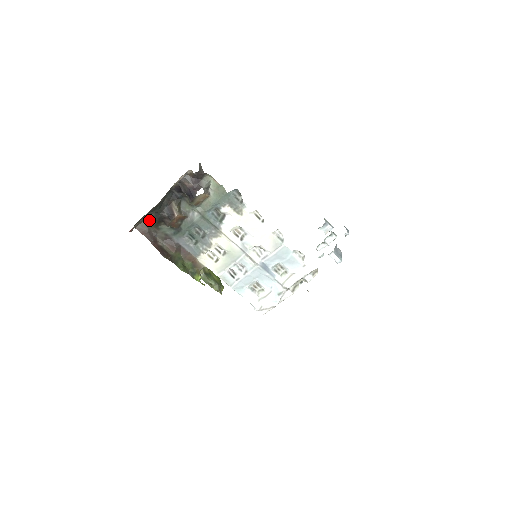
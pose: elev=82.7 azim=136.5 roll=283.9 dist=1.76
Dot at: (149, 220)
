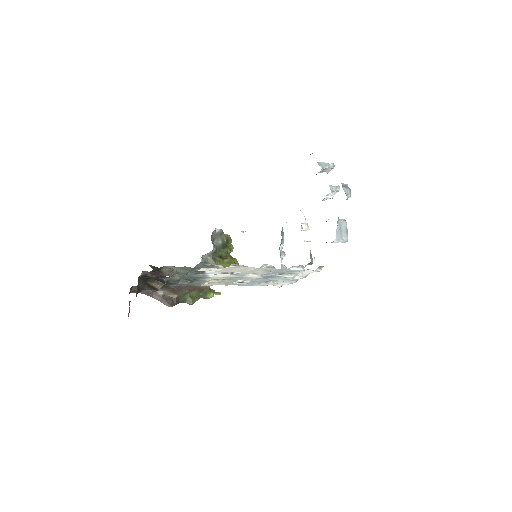
Dot at: occluded
